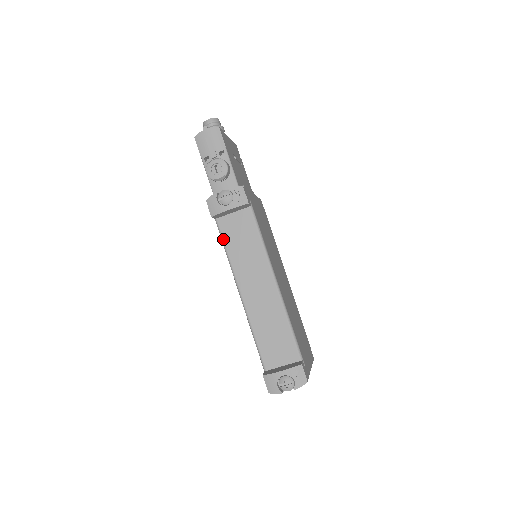
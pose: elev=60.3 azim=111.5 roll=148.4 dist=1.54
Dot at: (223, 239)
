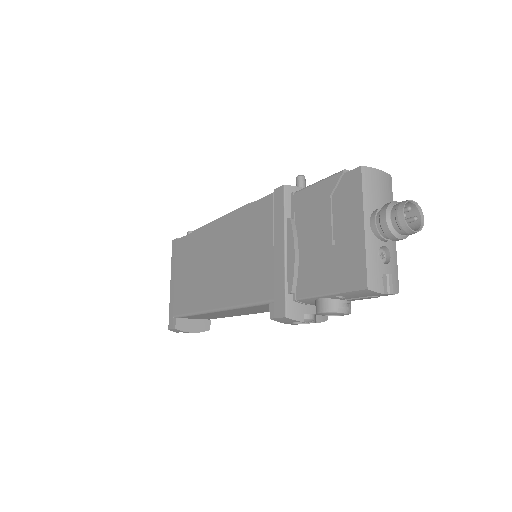
Dot at: (254, 306)
